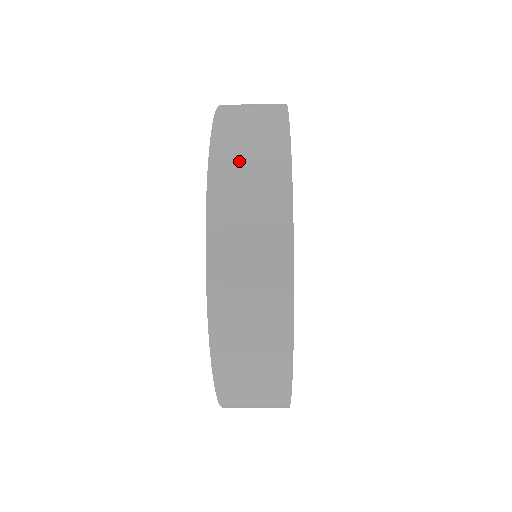
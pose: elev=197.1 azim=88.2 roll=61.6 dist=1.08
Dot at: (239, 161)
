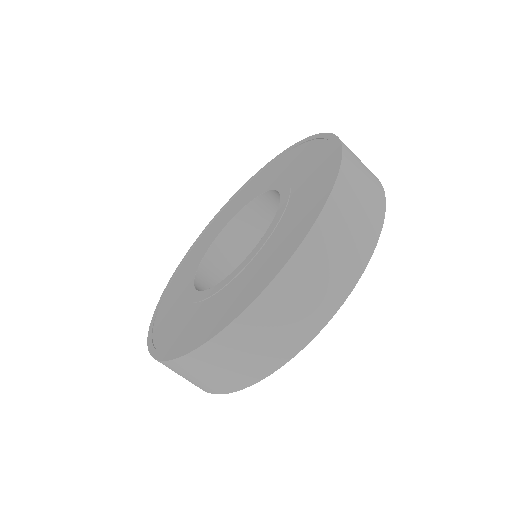
Dot at: (339, 233)
